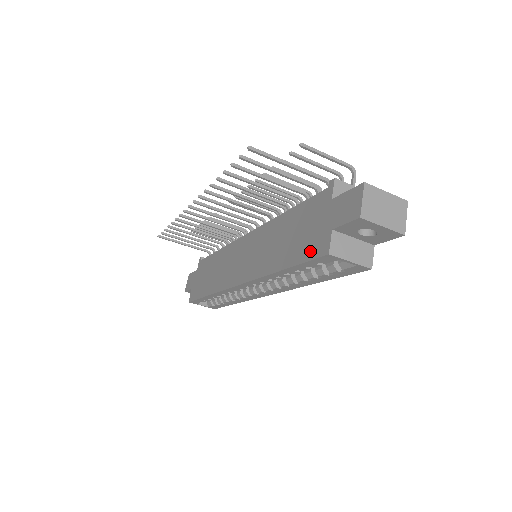
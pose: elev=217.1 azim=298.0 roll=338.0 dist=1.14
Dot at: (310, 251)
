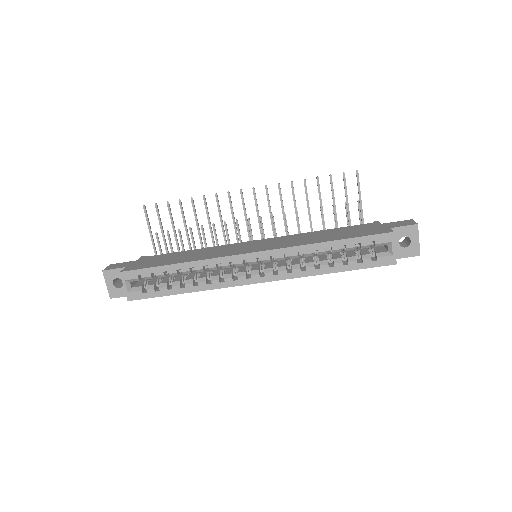
Dot at: (369, 233)
